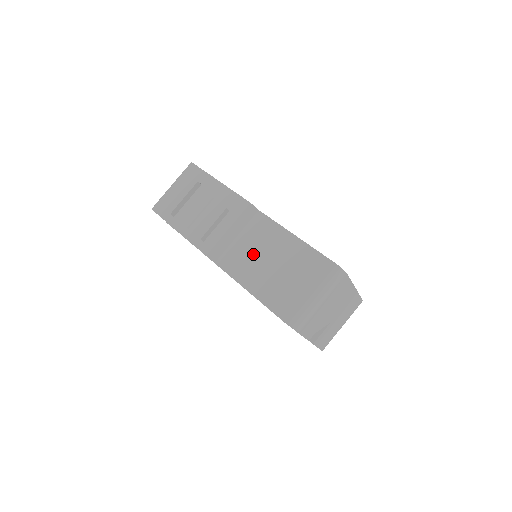
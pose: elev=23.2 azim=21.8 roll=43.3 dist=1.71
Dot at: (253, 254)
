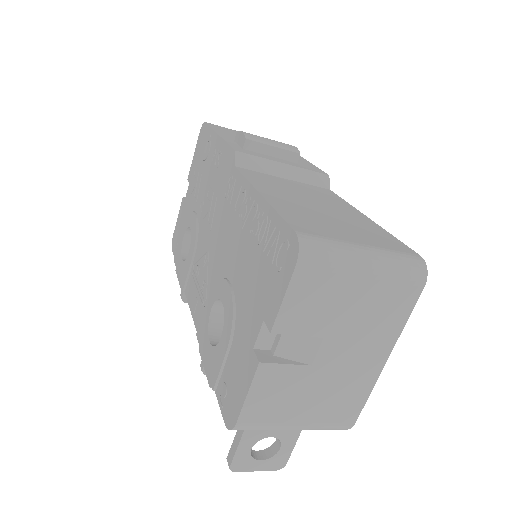
Dot at: (295, 191)
